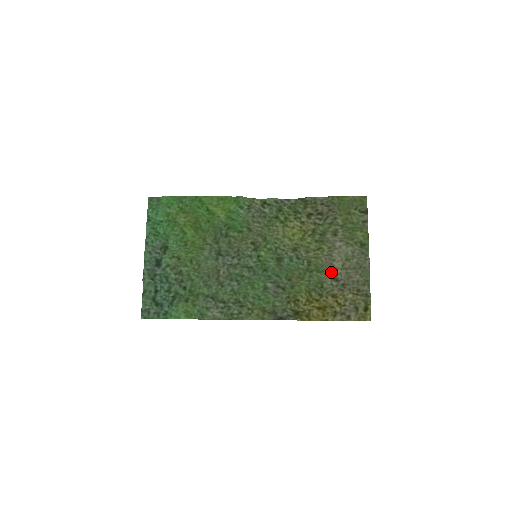
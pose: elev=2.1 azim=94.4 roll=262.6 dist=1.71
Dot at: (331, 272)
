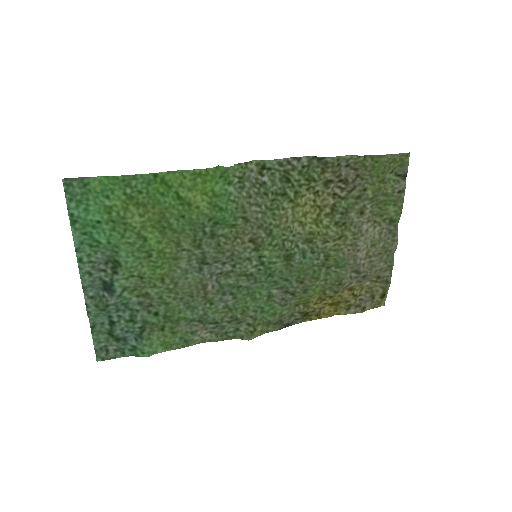
Dot at: (353, 266)
